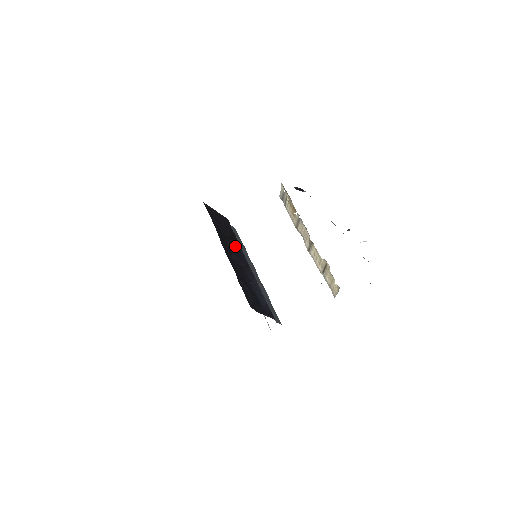
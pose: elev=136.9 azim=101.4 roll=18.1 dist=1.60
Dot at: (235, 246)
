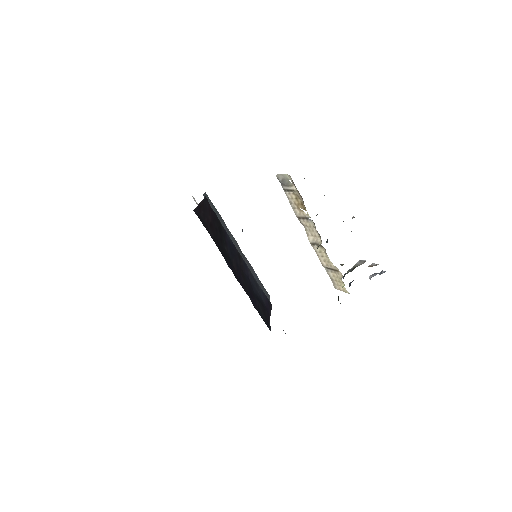
Dot at: (225, 239)
